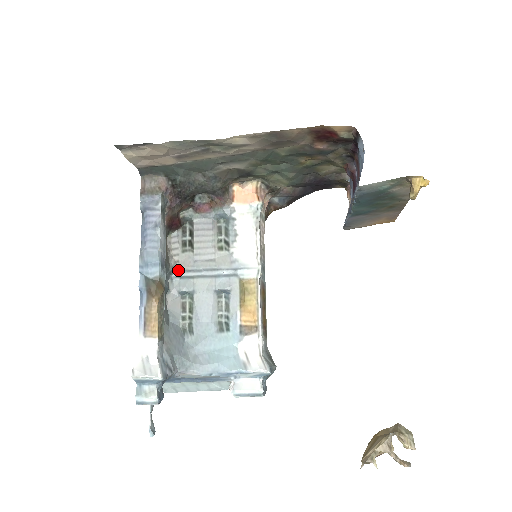
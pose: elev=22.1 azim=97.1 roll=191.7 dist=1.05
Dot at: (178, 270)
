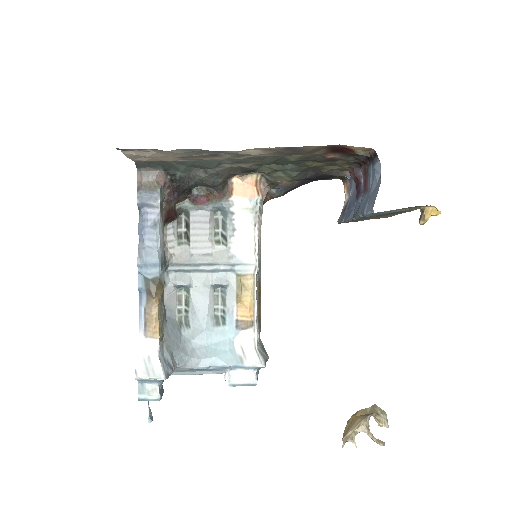
Dot at: (174, 264)
